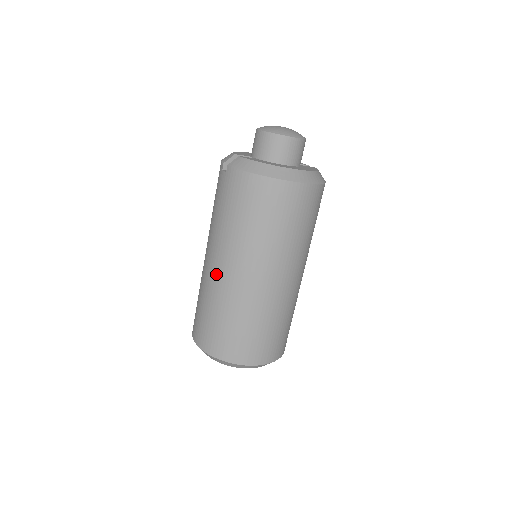
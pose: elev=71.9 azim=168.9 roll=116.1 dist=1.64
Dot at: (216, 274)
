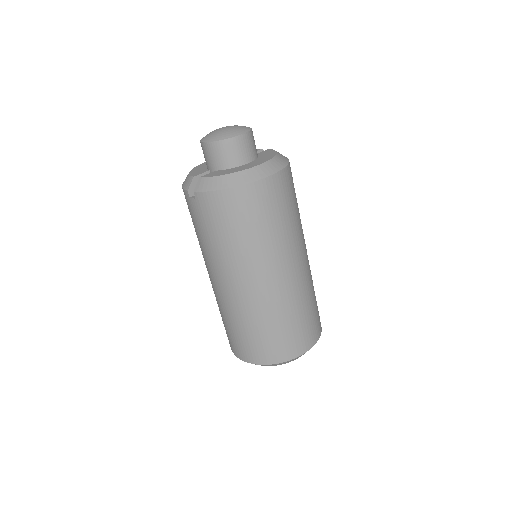
Dot at: (232, 294)
